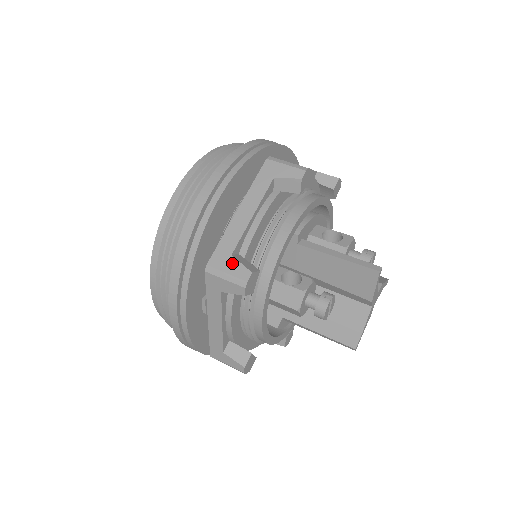
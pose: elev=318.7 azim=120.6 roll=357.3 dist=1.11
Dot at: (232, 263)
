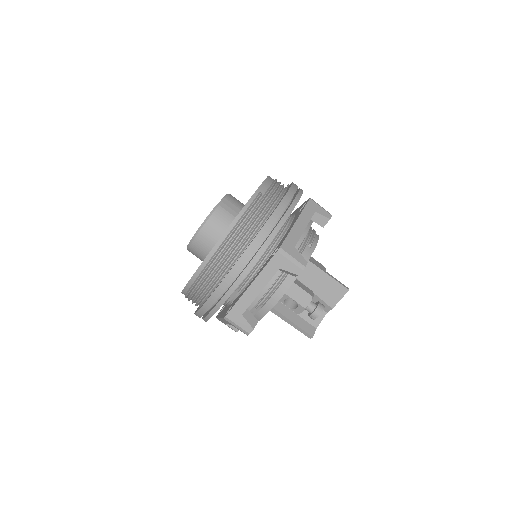
Dot at: (227, 325)
